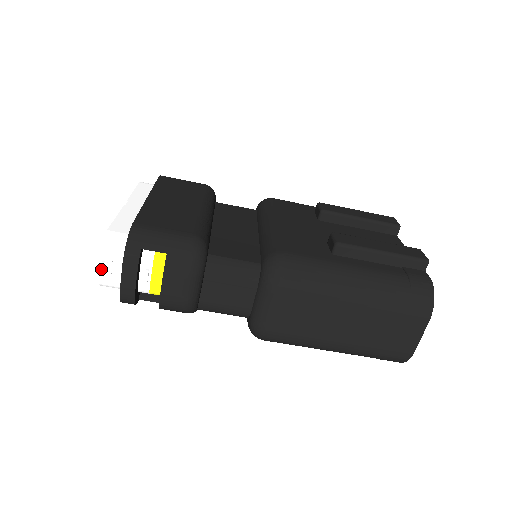
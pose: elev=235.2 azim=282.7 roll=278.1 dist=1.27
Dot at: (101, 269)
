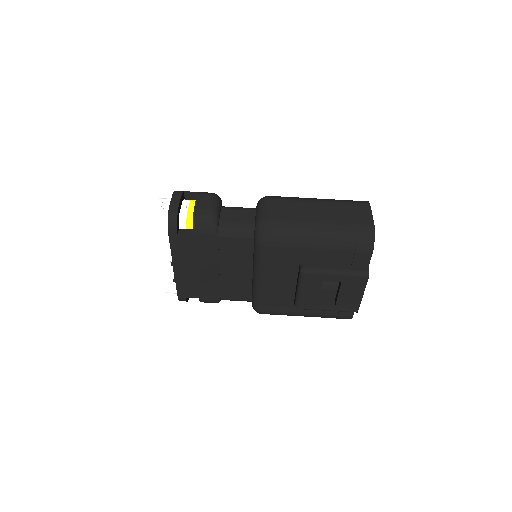
Dot at: (158, 206)
